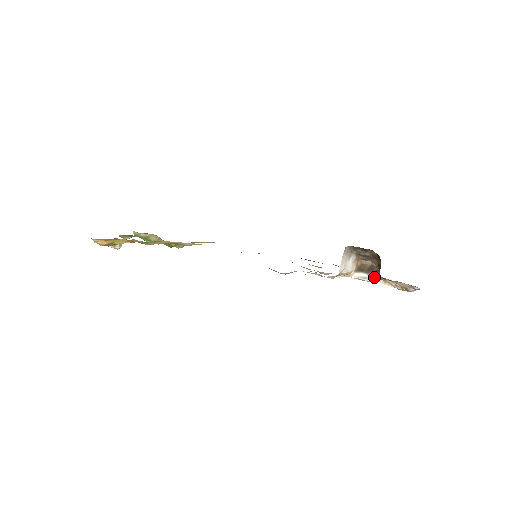
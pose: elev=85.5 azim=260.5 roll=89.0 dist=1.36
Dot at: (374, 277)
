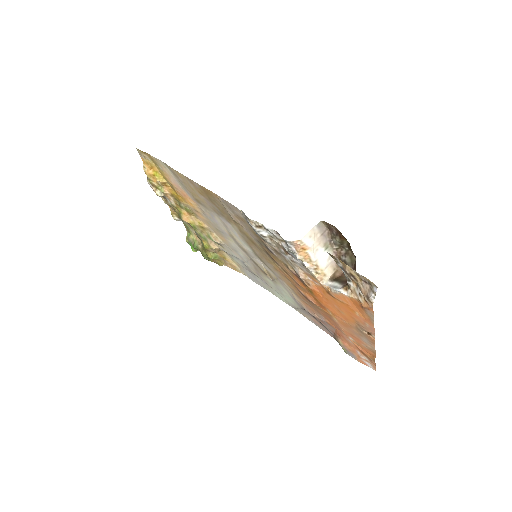
Dot at: (344, 286)
